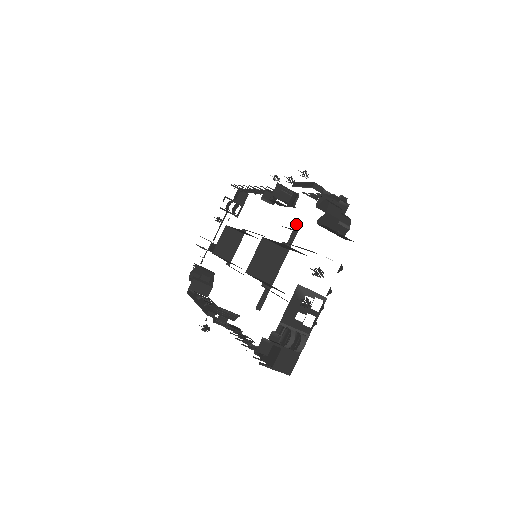
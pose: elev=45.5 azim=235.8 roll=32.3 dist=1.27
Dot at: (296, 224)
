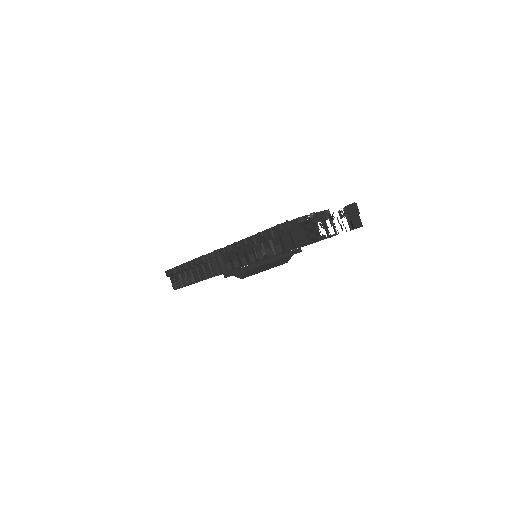
Dot at: (300, 248)
